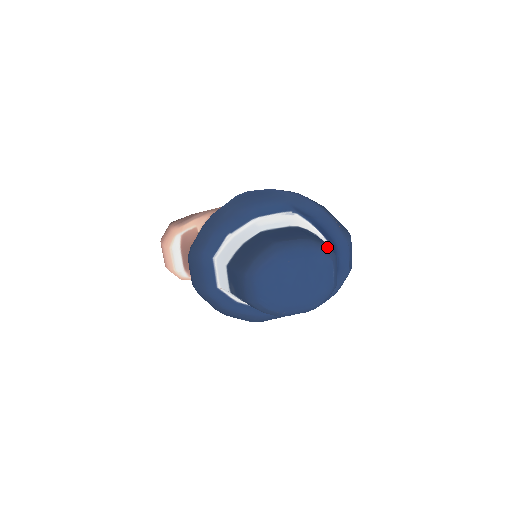
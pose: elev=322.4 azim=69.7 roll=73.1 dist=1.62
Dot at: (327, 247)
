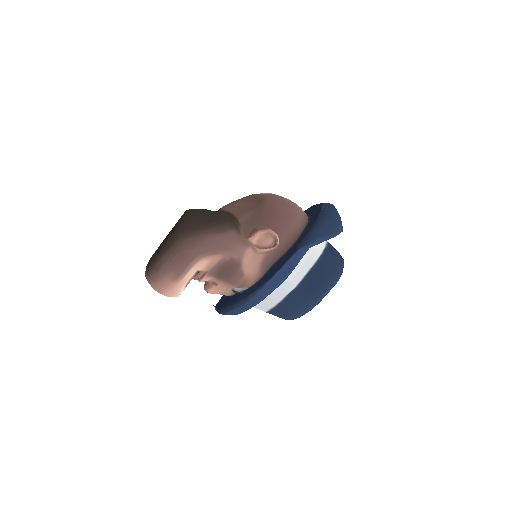
Dot at: occluded
